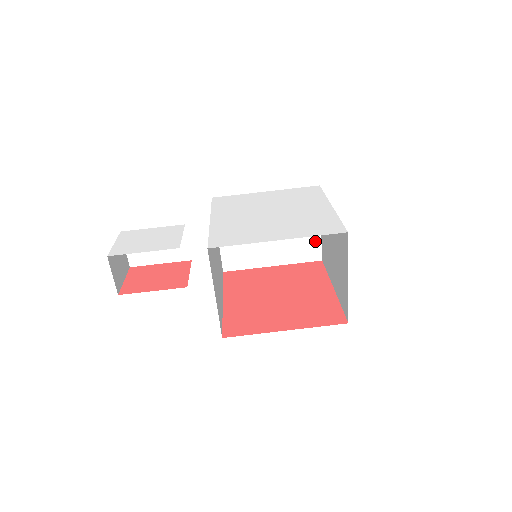
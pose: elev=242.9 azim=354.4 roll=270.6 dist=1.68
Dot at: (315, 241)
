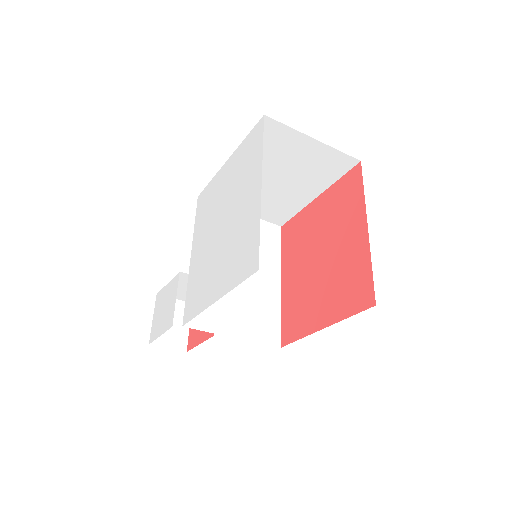
Dot at: (329, 154)
